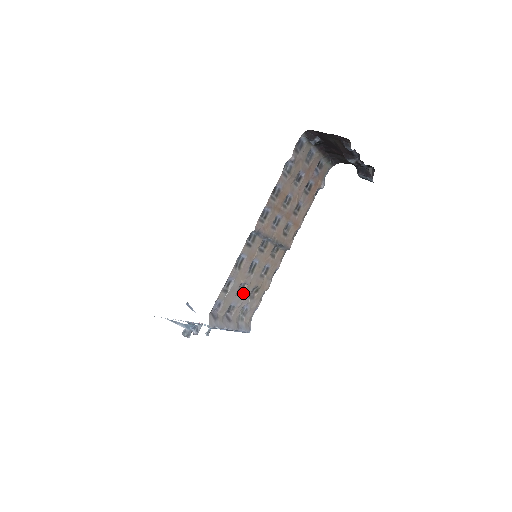
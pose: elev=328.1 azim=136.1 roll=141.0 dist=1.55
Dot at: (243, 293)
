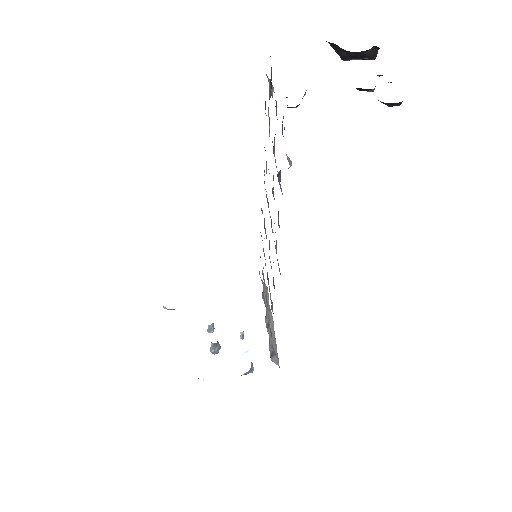
Dot at: (266, 295)
